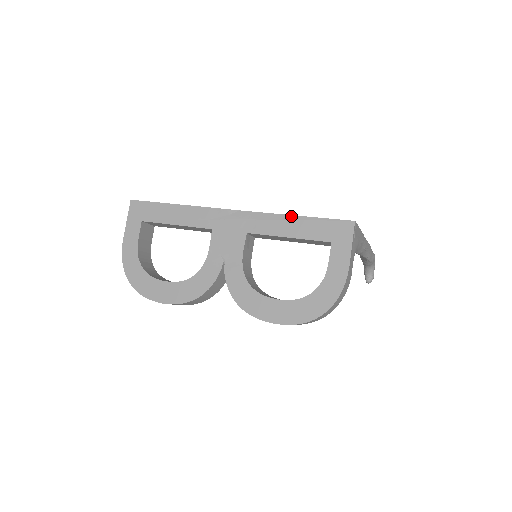
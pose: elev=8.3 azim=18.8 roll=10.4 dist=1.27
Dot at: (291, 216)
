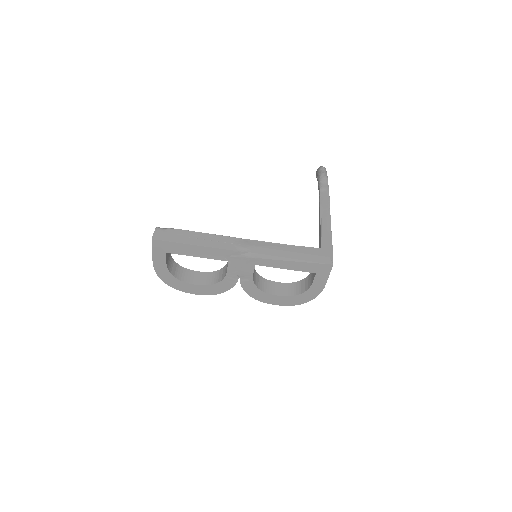
Dot at: (289, 259)
